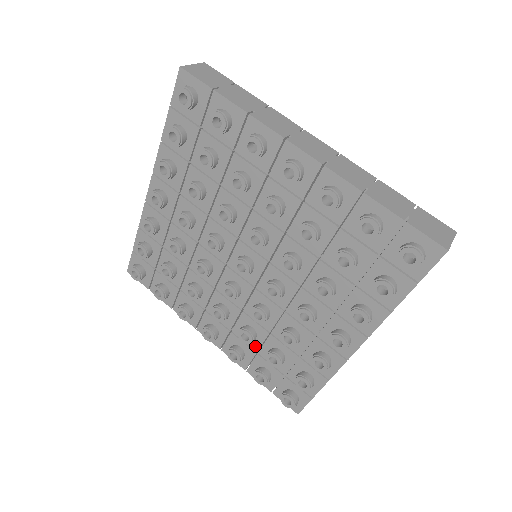
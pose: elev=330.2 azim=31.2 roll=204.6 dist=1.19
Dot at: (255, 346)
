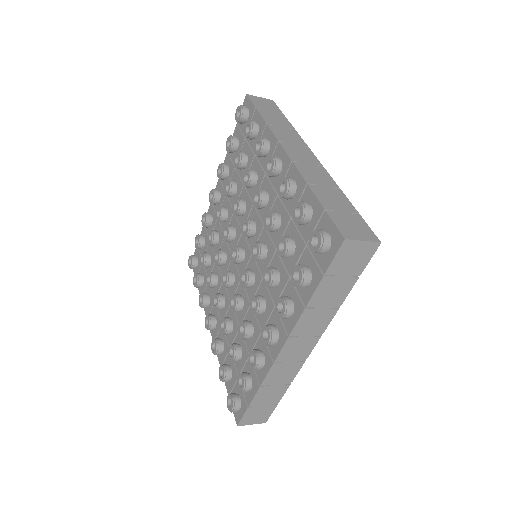
Dot at: (230, 341)
